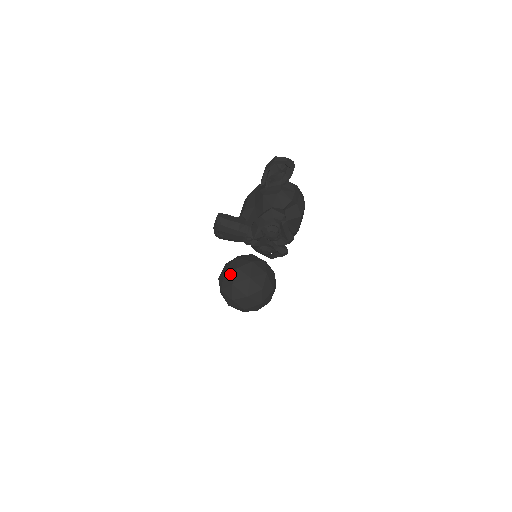
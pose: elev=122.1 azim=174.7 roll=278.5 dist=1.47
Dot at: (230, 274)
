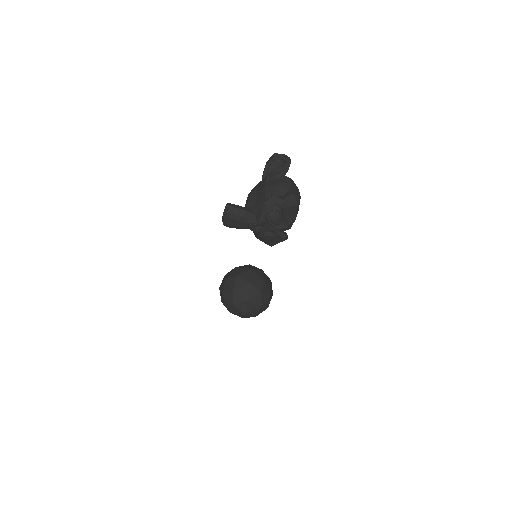
Dot at: (231, 281)
